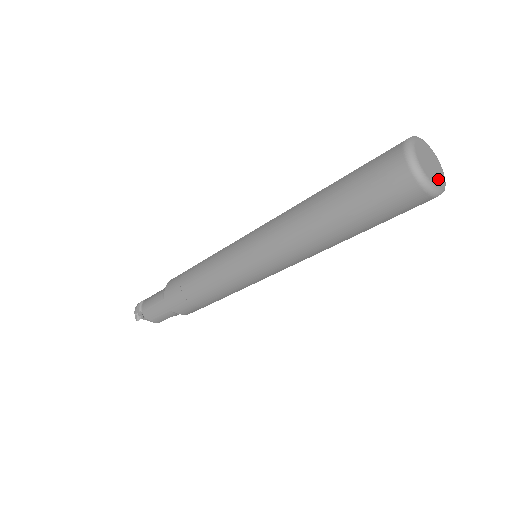
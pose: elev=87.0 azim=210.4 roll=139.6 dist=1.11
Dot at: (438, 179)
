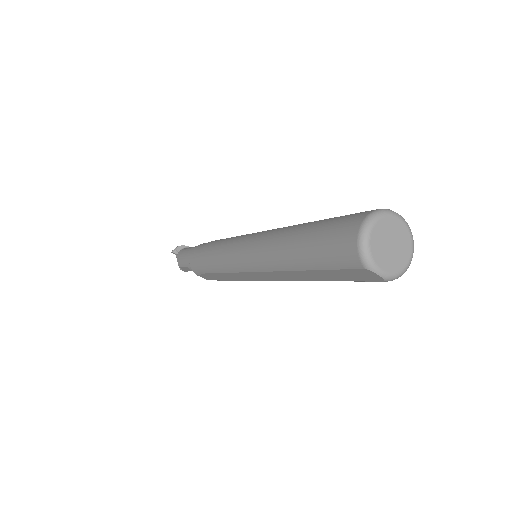
Dot at: (384, 260)
